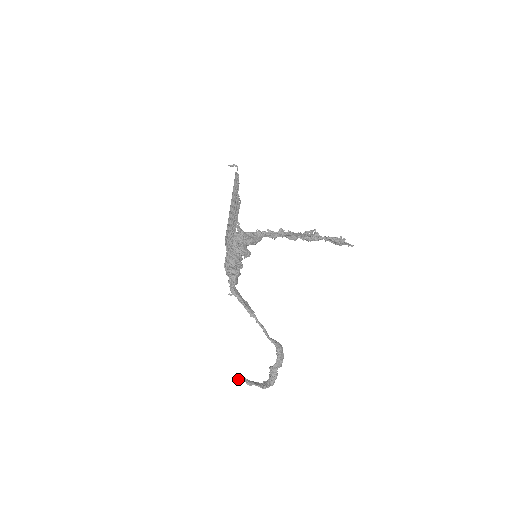
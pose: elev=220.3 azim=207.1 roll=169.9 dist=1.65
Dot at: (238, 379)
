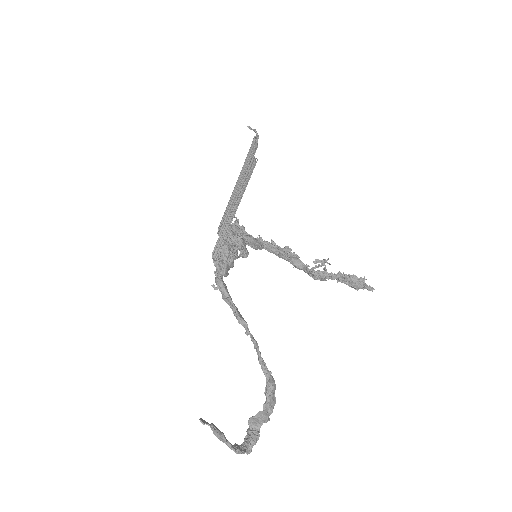
Dot at: (200, 419)
